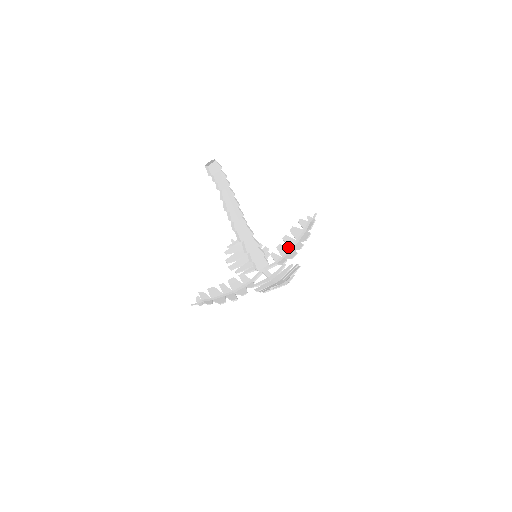
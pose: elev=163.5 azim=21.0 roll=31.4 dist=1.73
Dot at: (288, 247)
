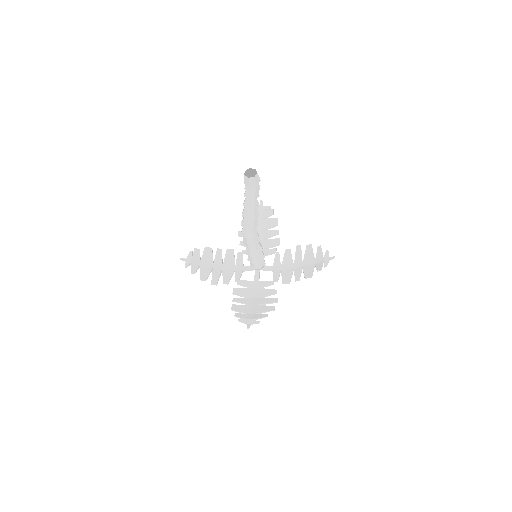
Dot at: occluded
